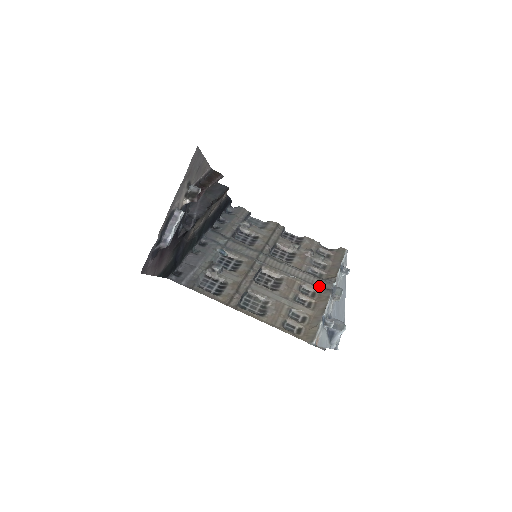
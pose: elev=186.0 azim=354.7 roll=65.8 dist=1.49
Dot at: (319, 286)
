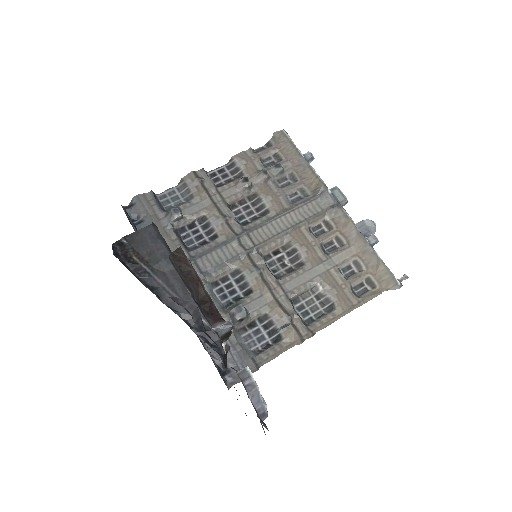
Dot at: (321, 210)
